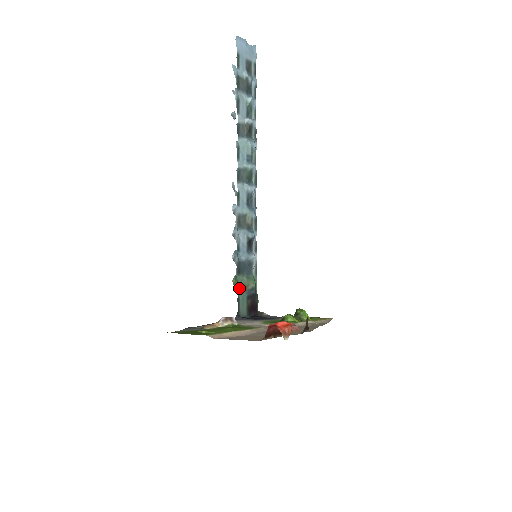
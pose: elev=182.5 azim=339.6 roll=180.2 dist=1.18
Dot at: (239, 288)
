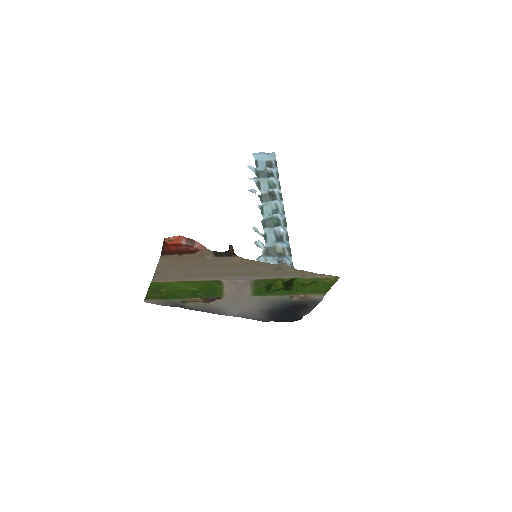
Dot at: occluded
